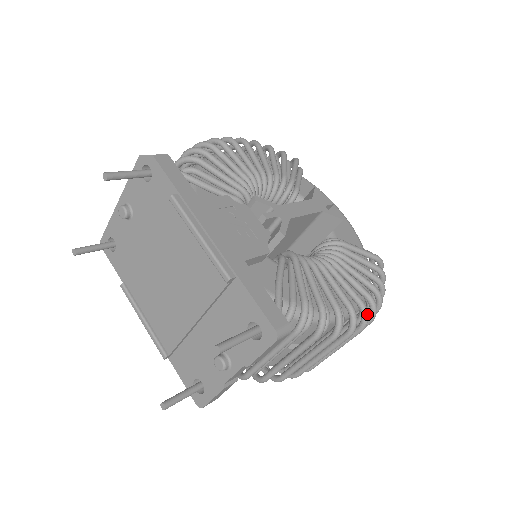
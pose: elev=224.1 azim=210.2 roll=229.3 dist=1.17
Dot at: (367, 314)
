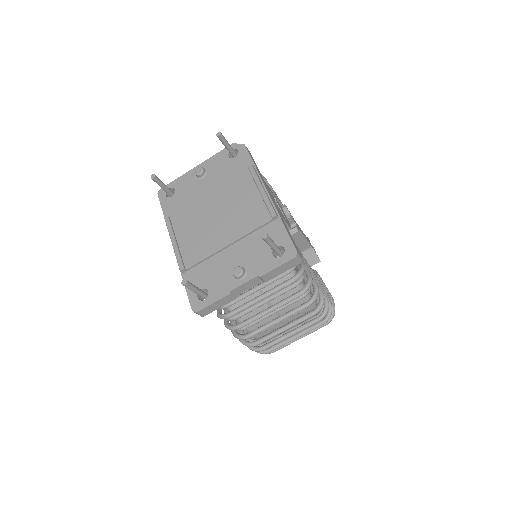
Dot at: (328, 308)
